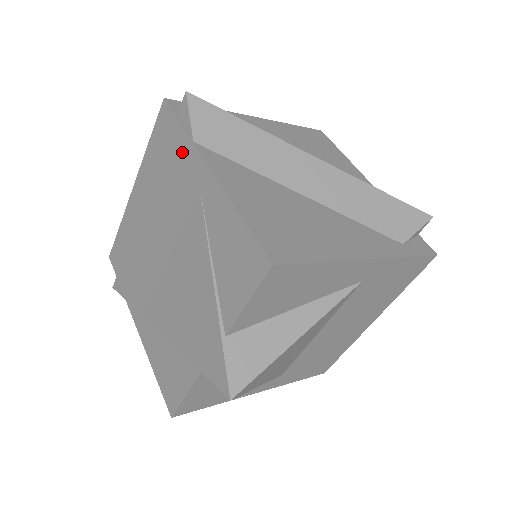
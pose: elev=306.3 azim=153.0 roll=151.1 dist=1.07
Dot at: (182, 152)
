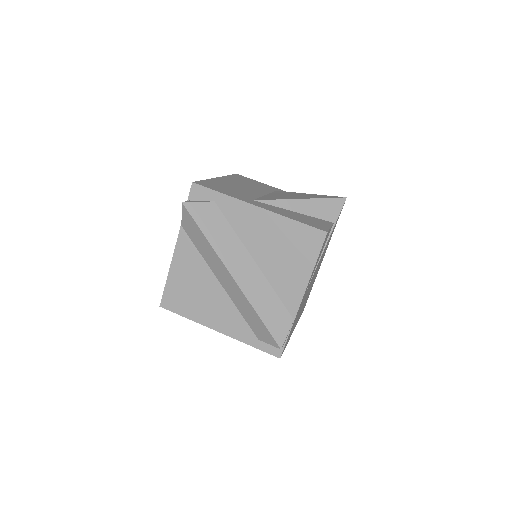
Dot at: occluded
